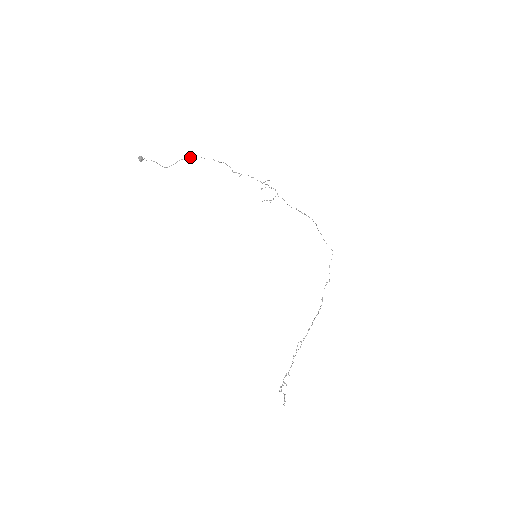
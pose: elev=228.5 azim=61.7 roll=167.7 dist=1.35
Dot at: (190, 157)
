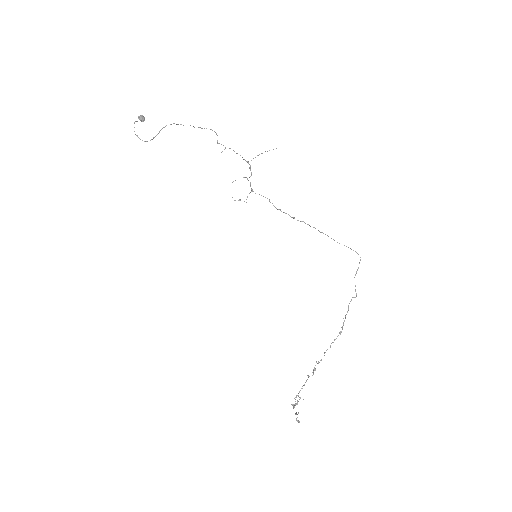
Dot at: (171, 124)
